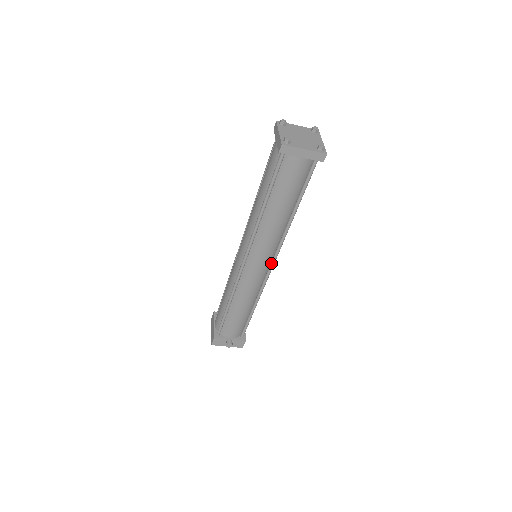
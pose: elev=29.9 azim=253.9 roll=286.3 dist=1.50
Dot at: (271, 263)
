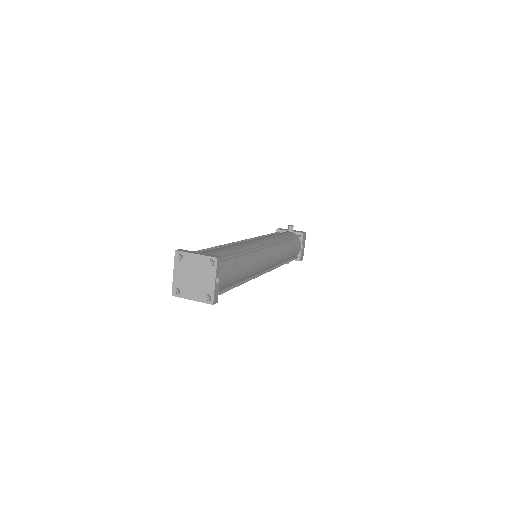
Dot at: occluded
